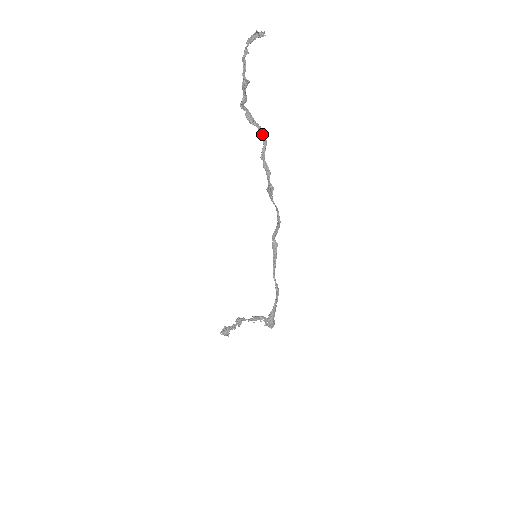
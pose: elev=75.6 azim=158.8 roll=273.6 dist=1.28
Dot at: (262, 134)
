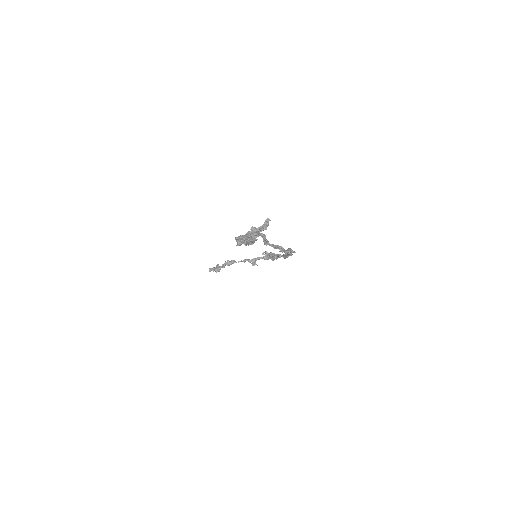
Dot at: (258, 235)
